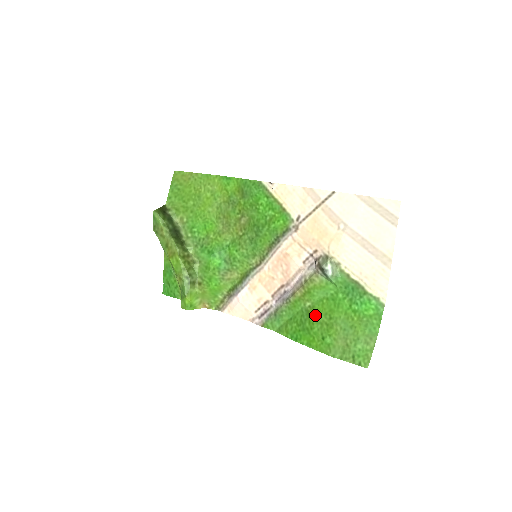
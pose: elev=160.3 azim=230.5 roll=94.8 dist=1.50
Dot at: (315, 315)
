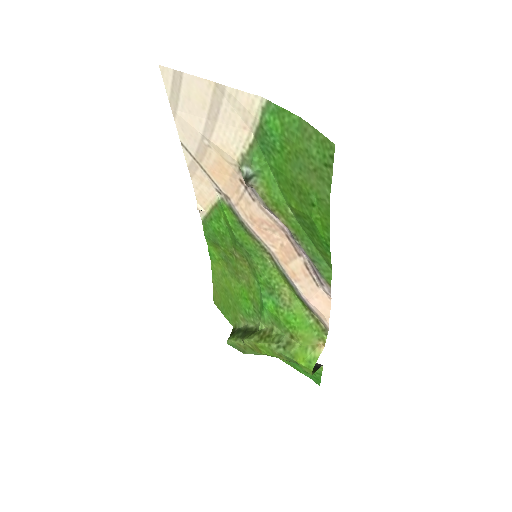
Dot at: (295, 206)
